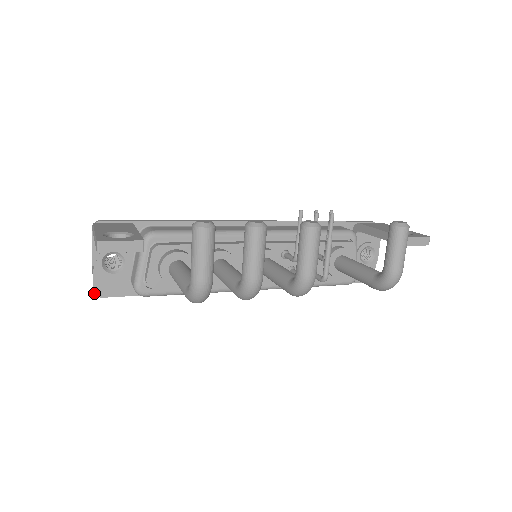
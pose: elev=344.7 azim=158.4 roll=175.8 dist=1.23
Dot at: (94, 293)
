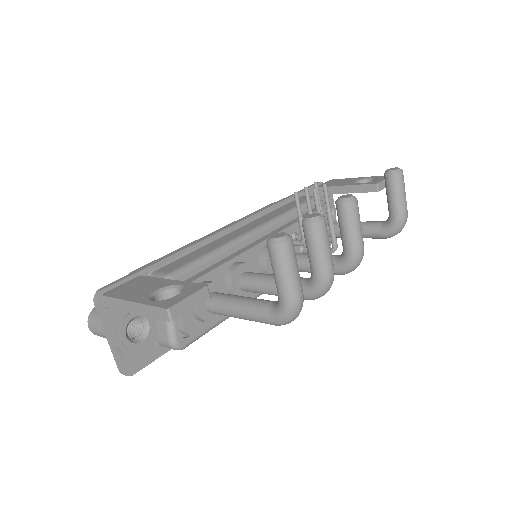
Dot at: occluded
